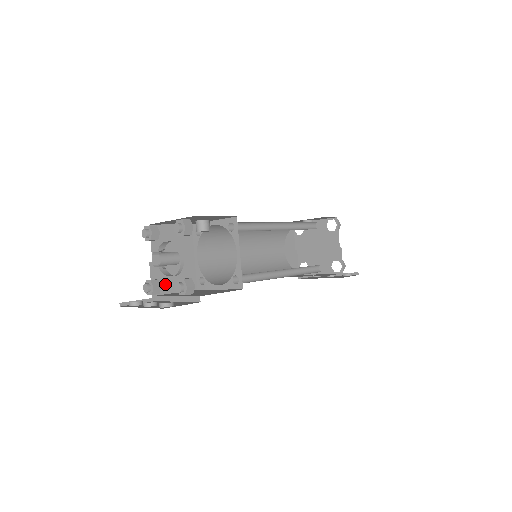
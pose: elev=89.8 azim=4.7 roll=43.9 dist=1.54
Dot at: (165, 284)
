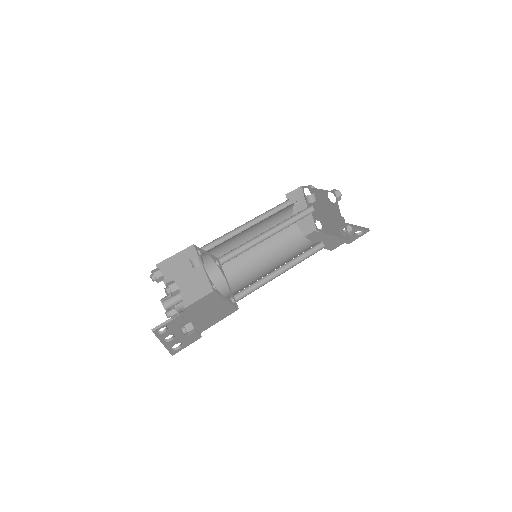
Dot at: (184, 300)
